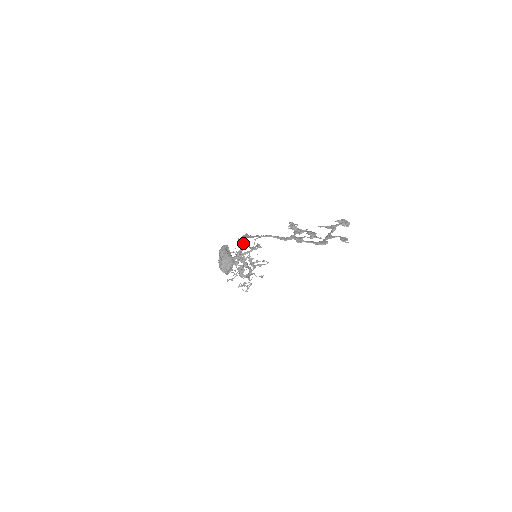
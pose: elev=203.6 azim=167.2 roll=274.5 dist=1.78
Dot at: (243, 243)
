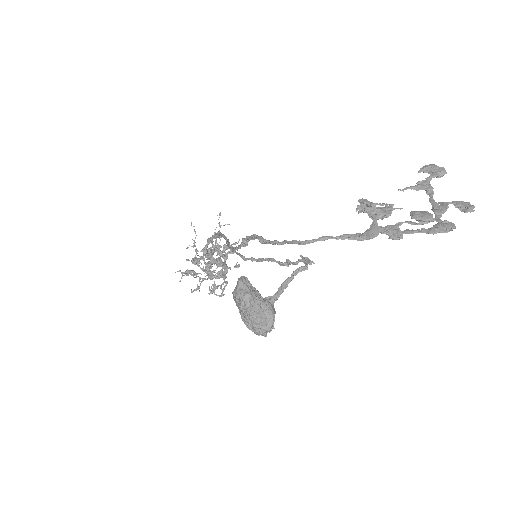
Dot at: (217, 235)
